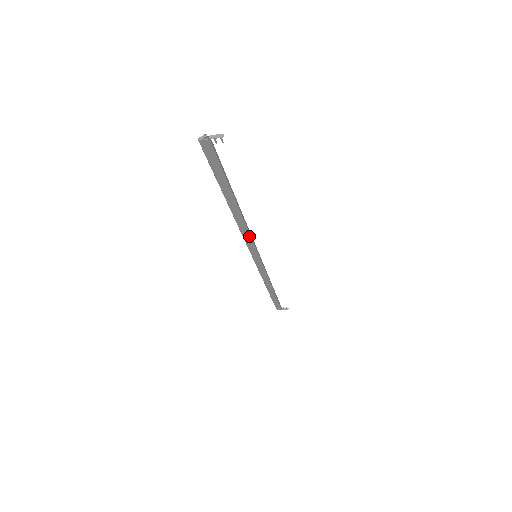
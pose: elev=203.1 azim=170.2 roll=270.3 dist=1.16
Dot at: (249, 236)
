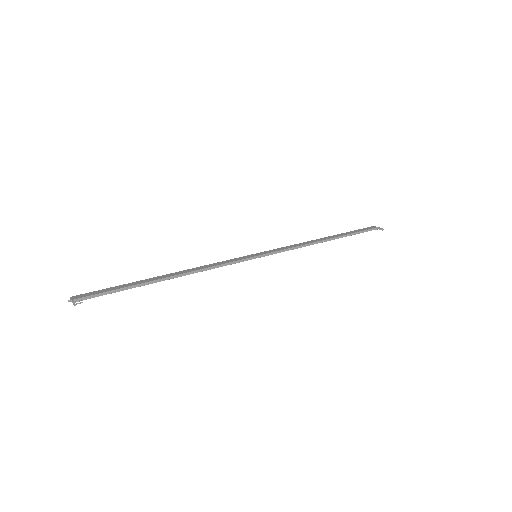
Dot at: (218, 267)
